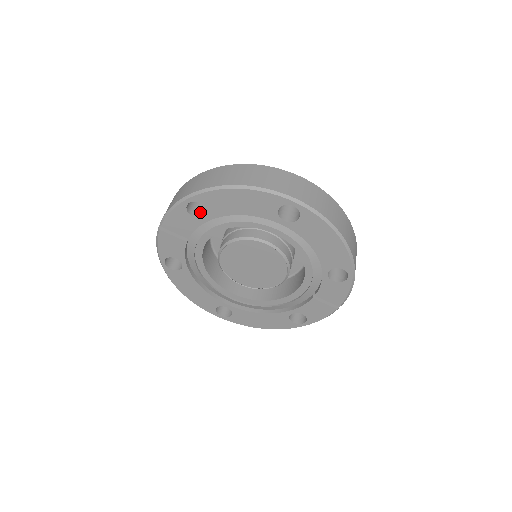
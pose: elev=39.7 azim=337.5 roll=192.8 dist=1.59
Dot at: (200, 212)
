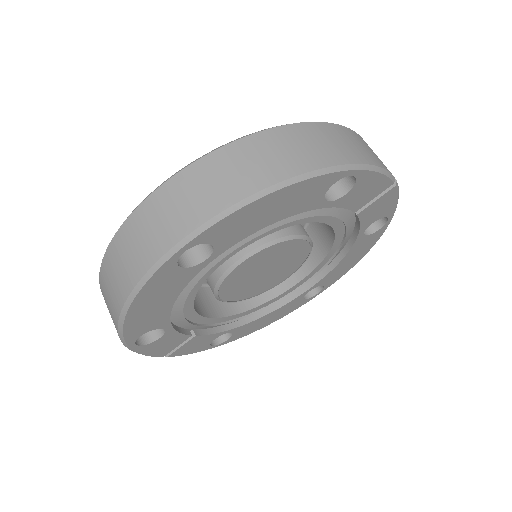
Dot at: occluded
